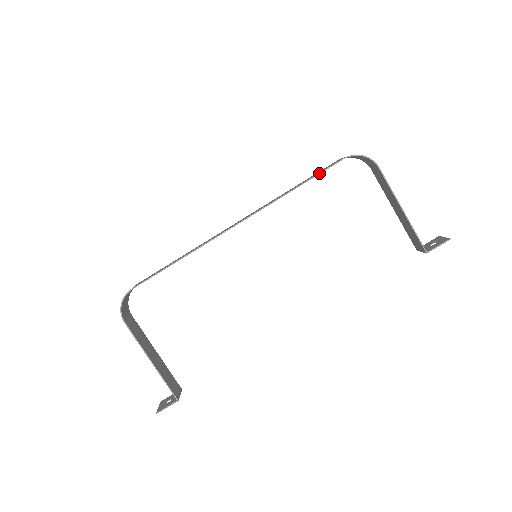
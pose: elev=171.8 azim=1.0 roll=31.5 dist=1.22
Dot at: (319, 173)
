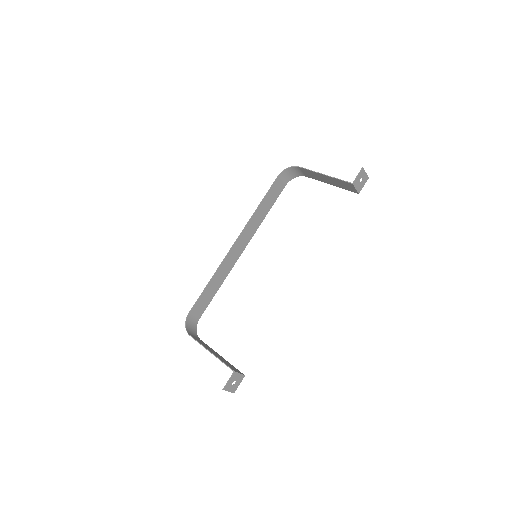
Dot at: (268, 191)
